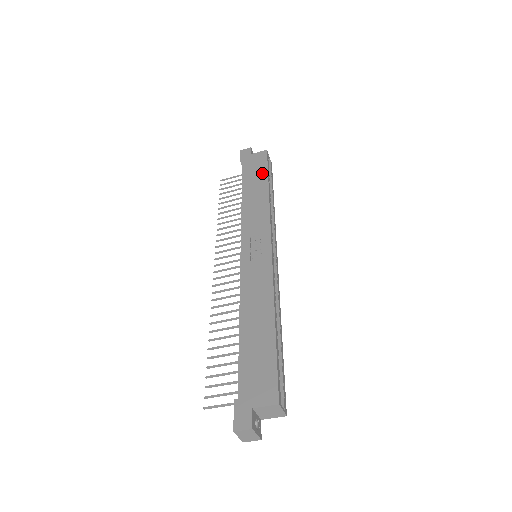
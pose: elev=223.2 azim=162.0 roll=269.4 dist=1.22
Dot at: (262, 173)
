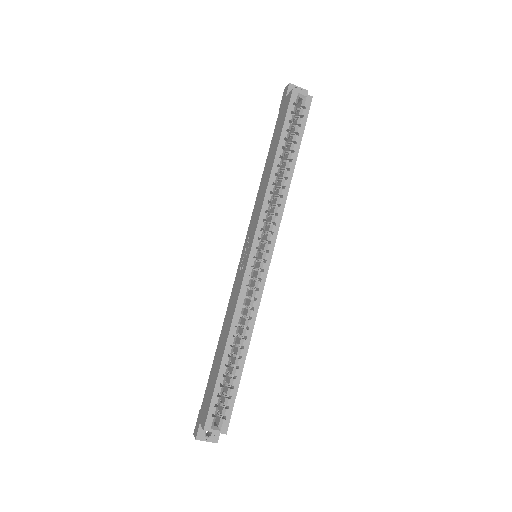
Dot at: (278, 135)
